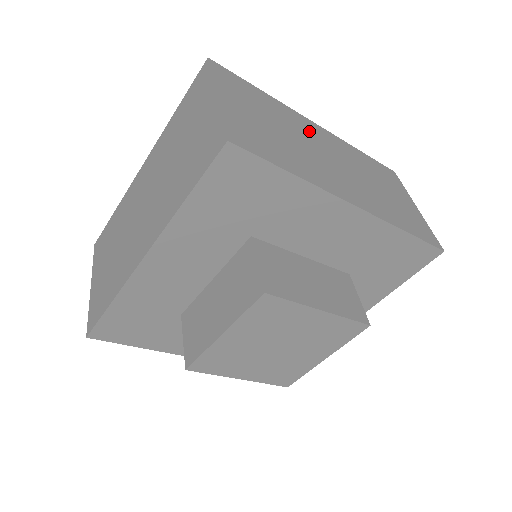
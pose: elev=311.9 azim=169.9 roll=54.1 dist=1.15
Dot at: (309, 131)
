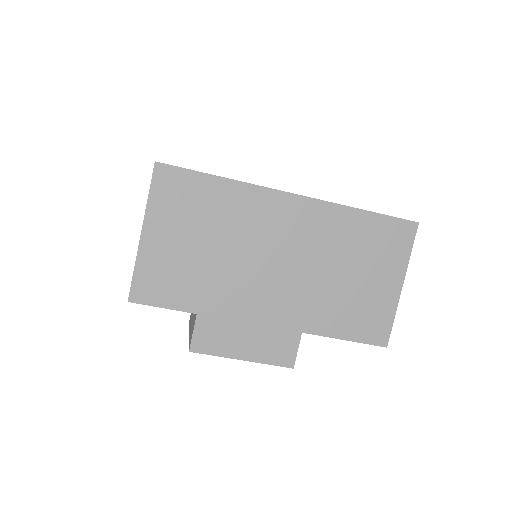
Dot at: (267, 221)
